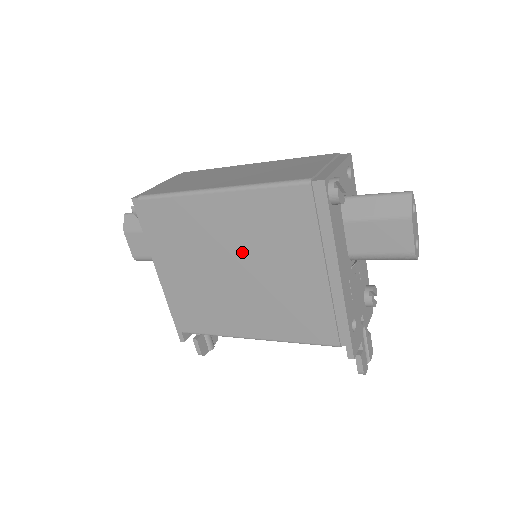
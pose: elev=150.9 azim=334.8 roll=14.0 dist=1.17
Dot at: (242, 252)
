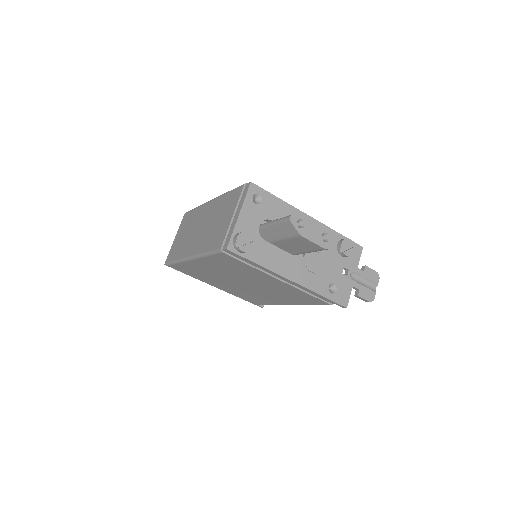
Dot at: (235, 278)
